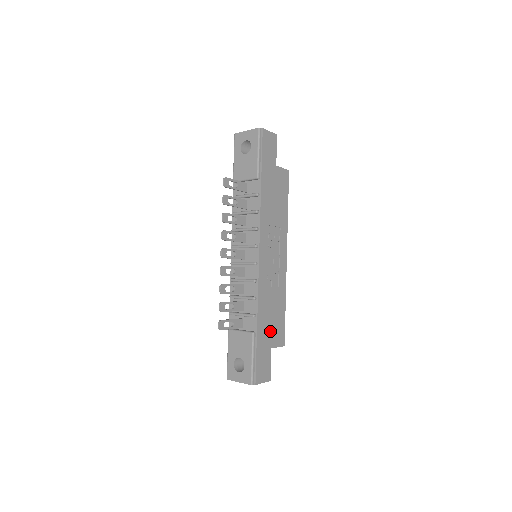
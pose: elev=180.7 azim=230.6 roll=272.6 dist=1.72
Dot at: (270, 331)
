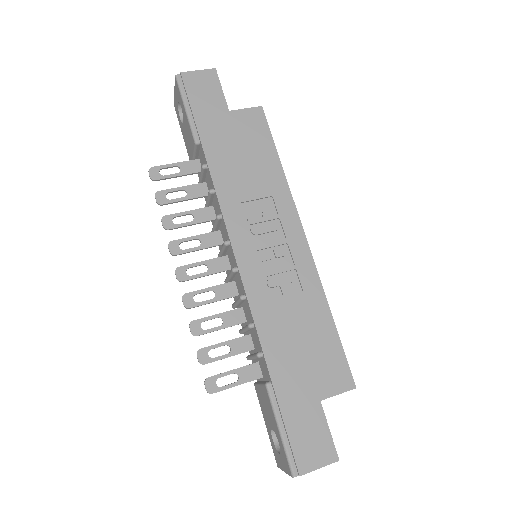
Dot at: (306, 371)
